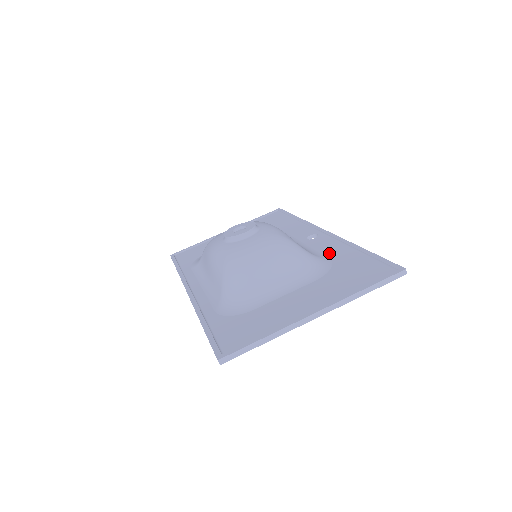
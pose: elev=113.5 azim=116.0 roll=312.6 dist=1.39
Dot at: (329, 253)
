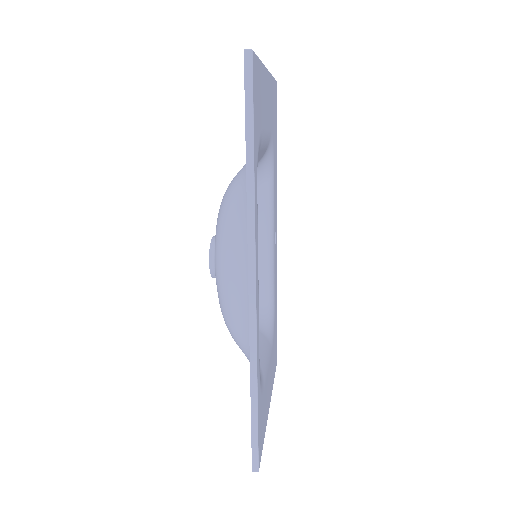
Dot at: occluded
